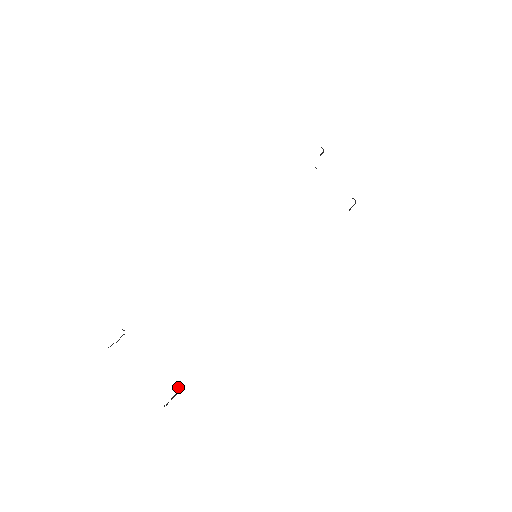
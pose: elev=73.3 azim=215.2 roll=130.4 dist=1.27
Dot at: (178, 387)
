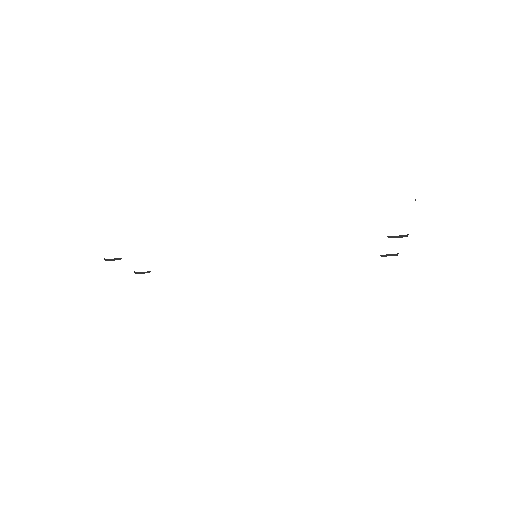
Dot at: occluded
